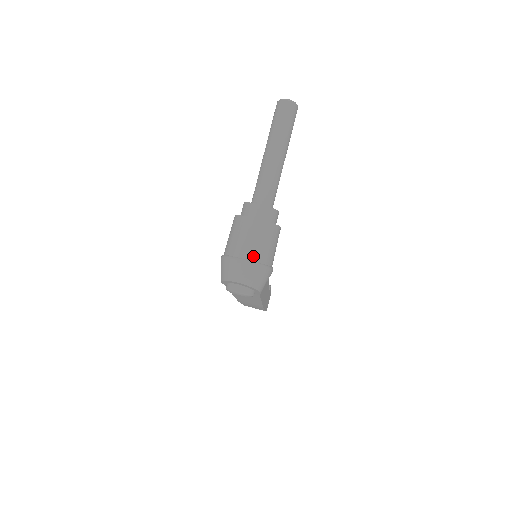
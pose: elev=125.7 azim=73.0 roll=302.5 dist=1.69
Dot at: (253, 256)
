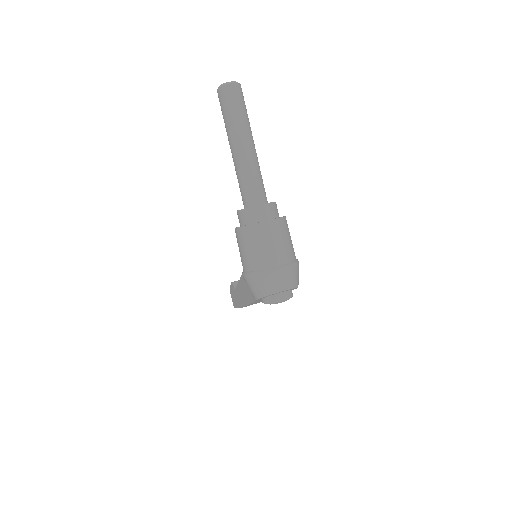
Dot at: (285, 258)
